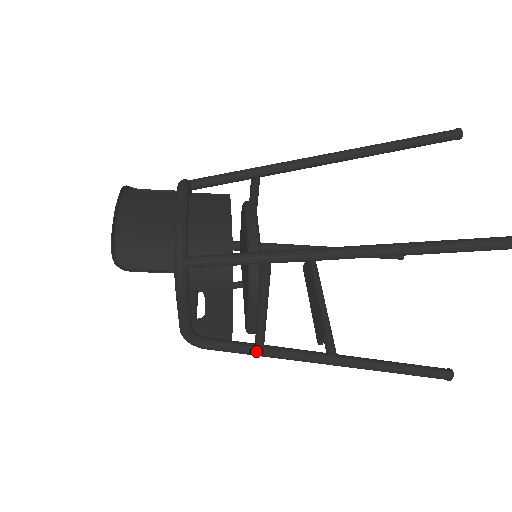
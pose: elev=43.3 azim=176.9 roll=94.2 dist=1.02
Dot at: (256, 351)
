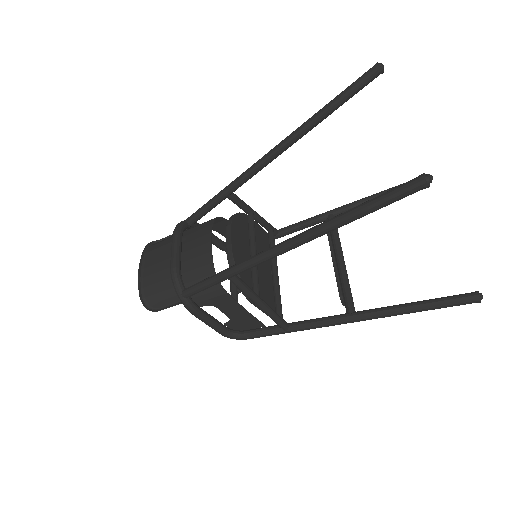
Dot at: (283, 330)
